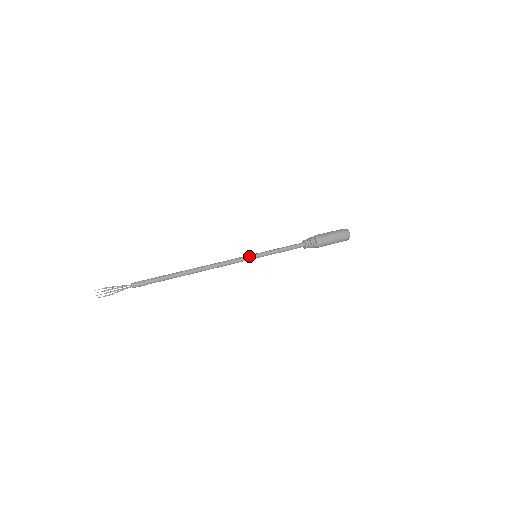
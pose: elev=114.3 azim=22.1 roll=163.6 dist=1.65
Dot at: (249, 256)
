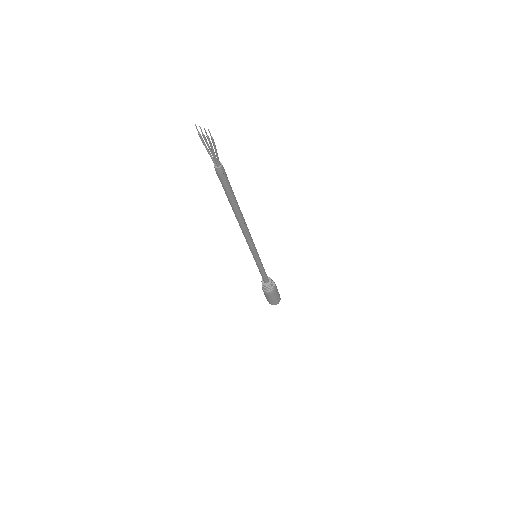
Dot at: occluded
